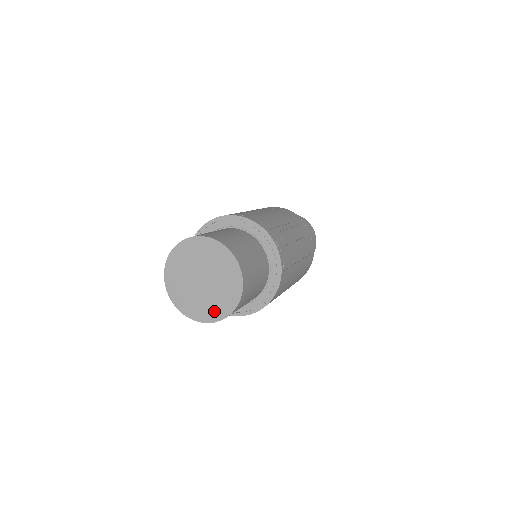
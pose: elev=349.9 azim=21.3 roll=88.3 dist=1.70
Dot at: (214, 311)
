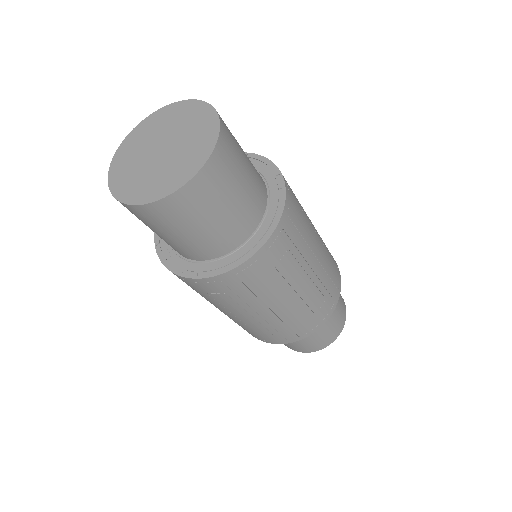
Dot at: (162, 185)
